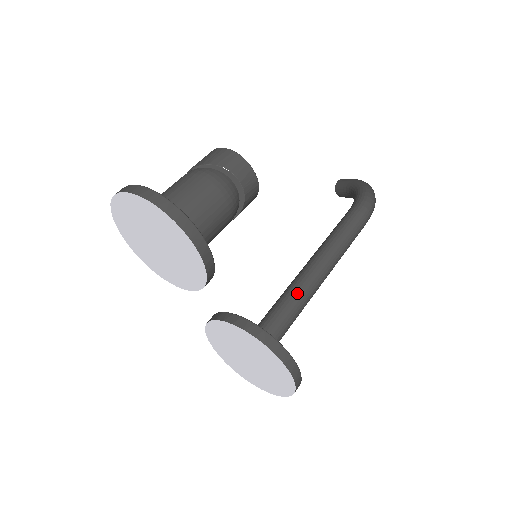
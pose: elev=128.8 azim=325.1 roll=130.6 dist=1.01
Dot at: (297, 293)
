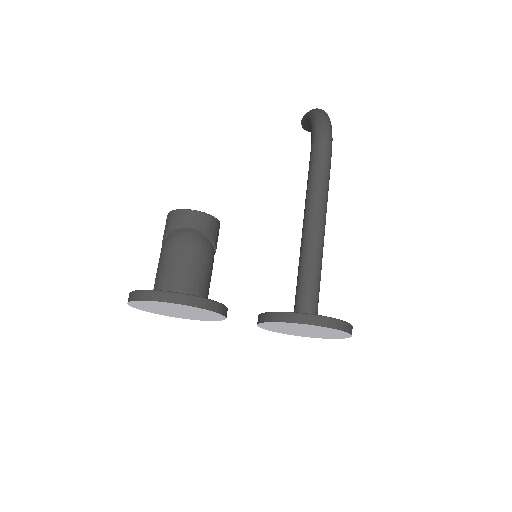
Dot at: (306, 256)
